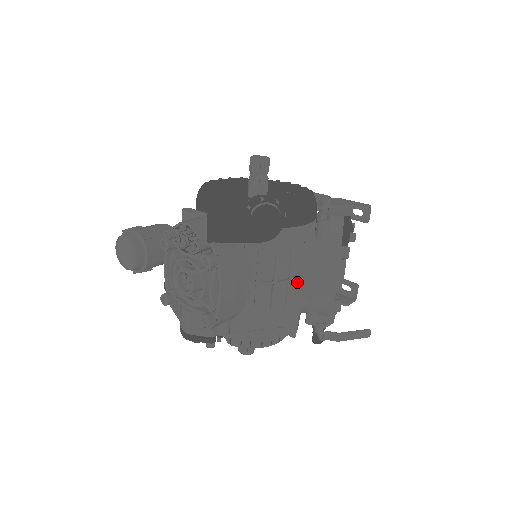
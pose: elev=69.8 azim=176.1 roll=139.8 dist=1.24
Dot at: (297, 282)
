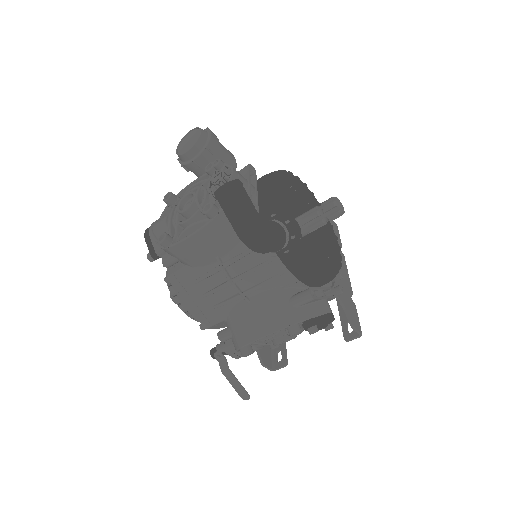
Dot at: (245, 302)
